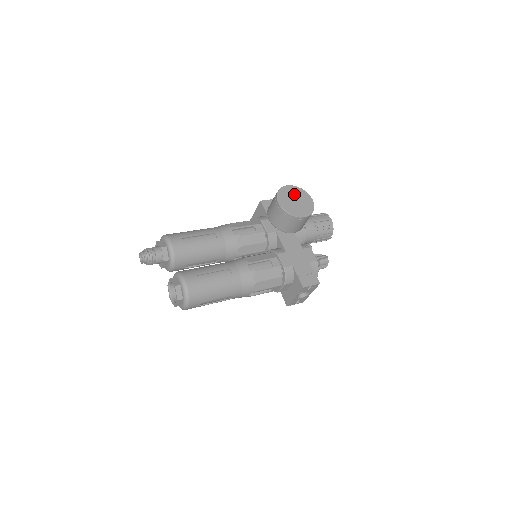
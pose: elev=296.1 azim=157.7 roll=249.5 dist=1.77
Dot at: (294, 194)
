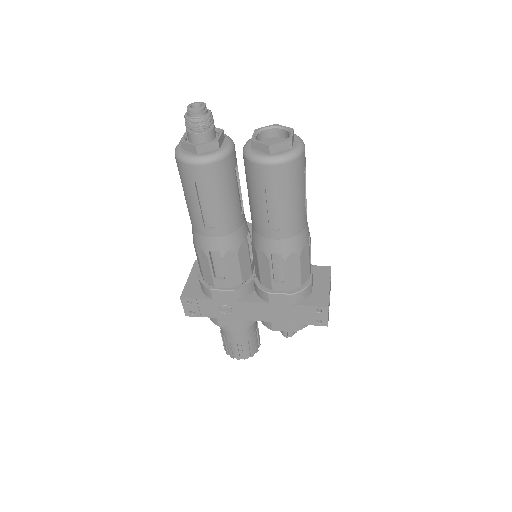
Dot at: occluded
